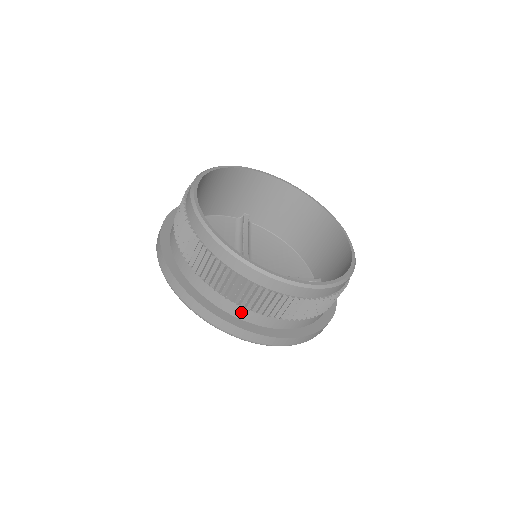
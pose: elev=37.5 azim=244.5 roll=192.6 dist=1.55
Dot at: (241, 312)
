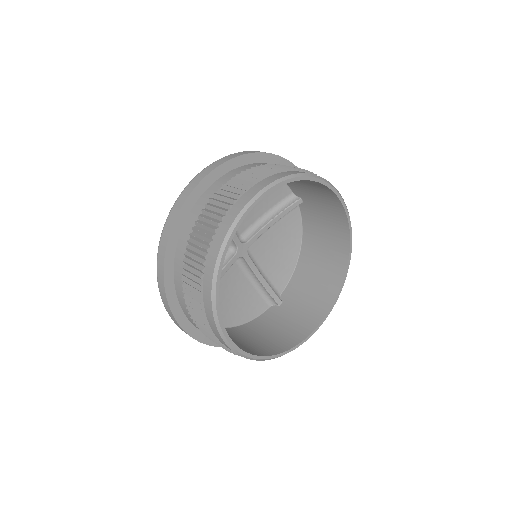
Dot at: (184, 305)
